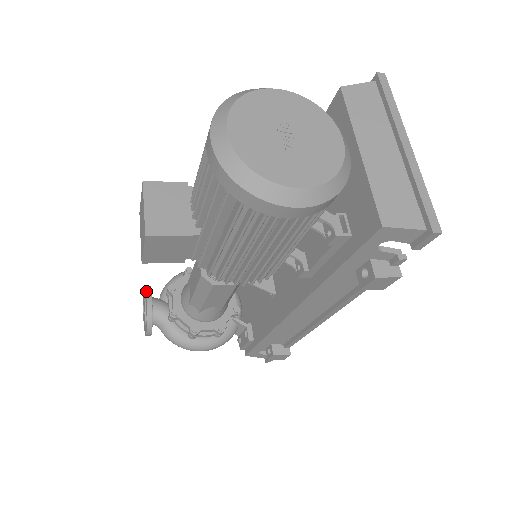
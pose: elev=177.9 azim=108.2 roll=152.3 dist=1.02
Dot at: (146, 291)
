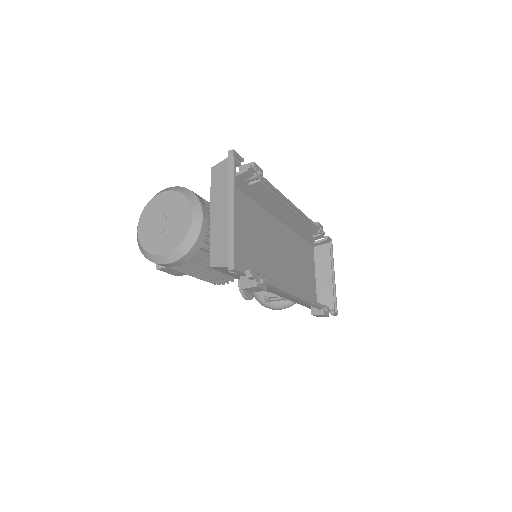
Dot at: occluded
